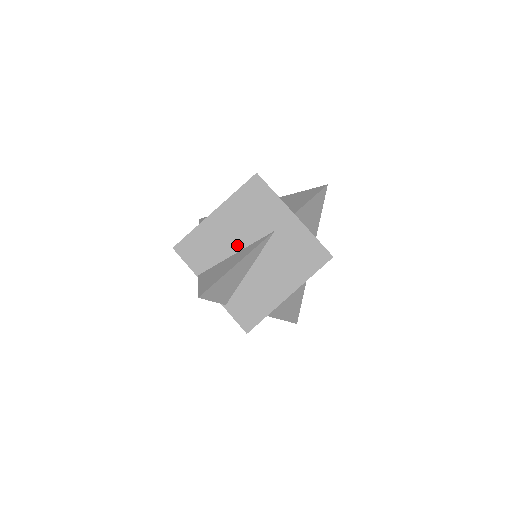
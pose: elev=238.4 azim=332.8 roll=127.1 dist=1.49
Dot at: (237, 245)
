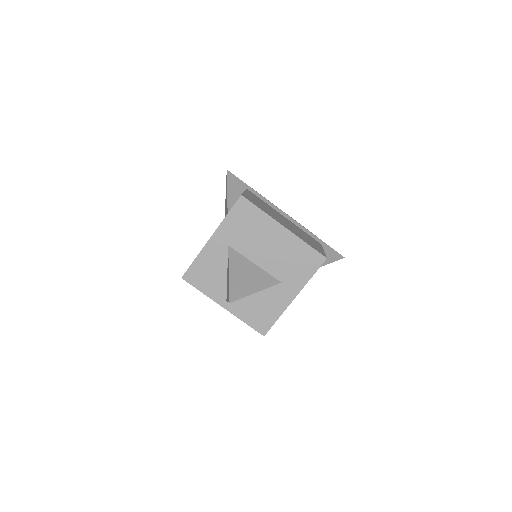
Dot at: occluded
